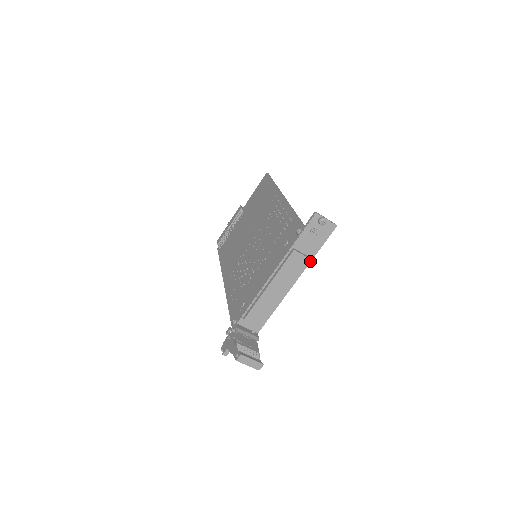
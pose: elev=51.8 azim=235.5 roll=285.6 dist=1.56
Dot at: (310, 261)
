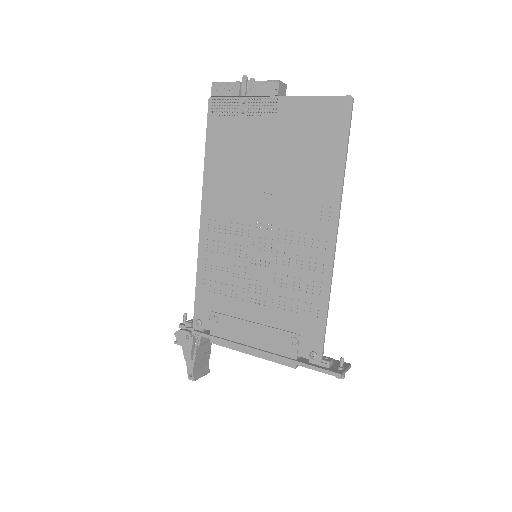
Dot at: occluded
